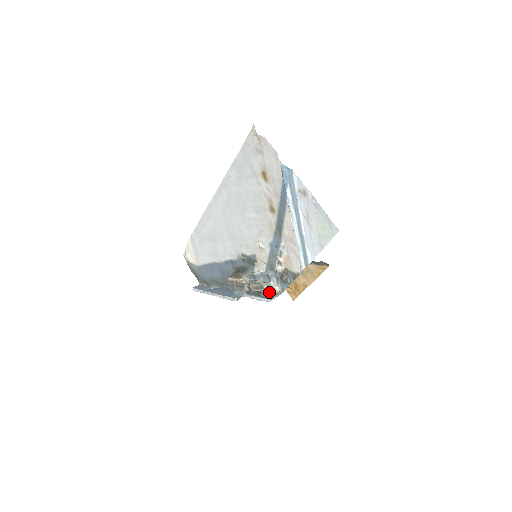
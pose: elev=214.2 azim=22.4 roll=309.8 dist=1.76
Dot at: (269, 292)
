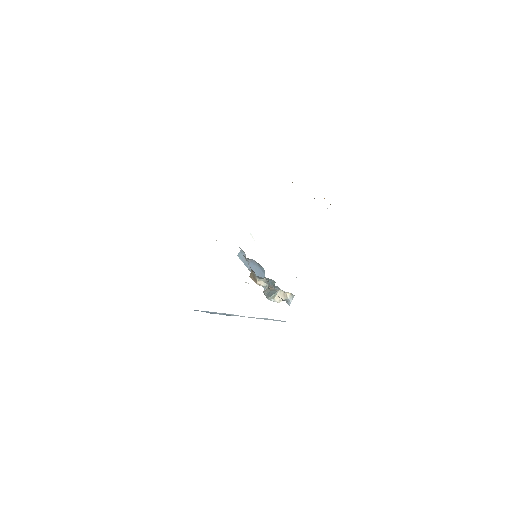
Dot at: (283, 298)
